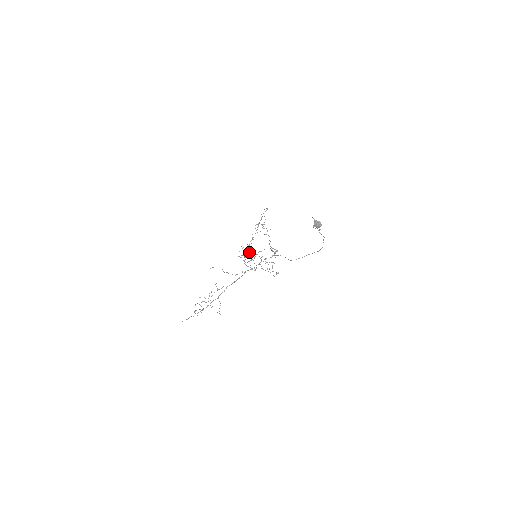
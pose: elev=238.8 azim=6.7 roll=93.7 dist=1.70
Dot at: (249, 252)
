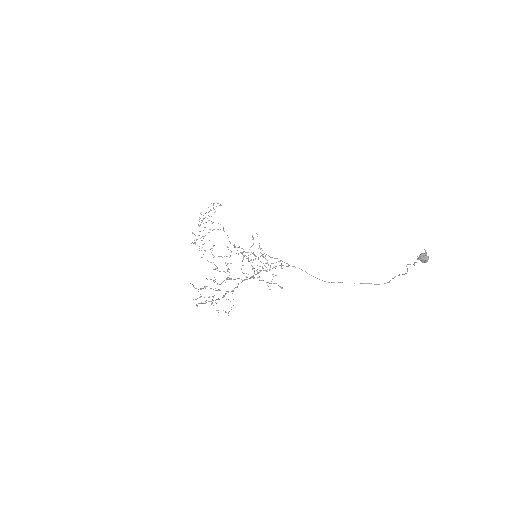
Dot at: (214, 245)
